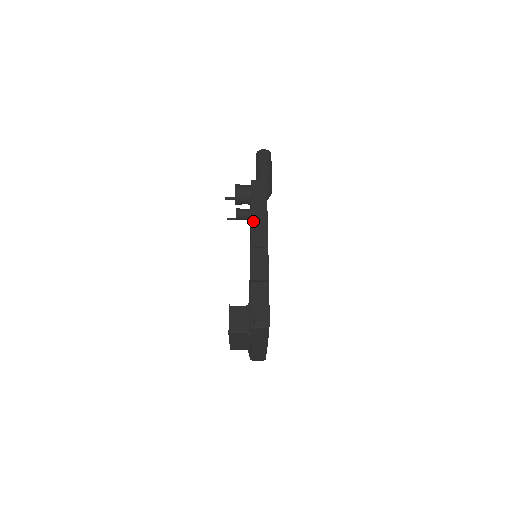
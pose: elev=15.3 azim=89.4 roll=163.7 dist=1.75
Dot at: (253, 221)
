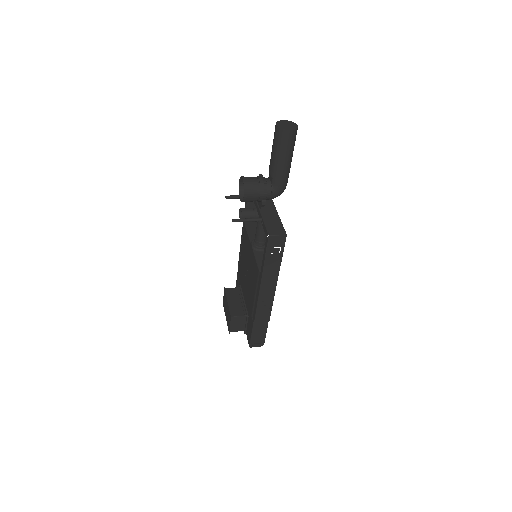
Dot at: (264, 279)
